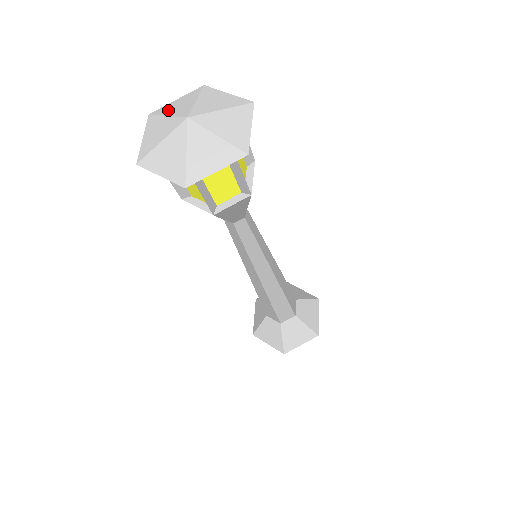
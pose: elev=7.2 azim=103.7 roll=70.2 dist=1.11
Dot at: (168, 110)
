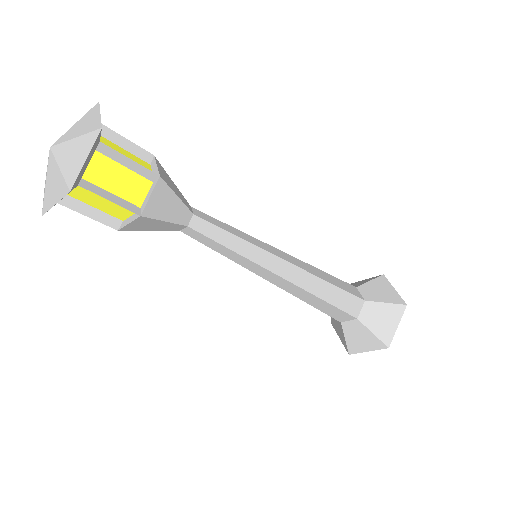
Dot at: occluded
